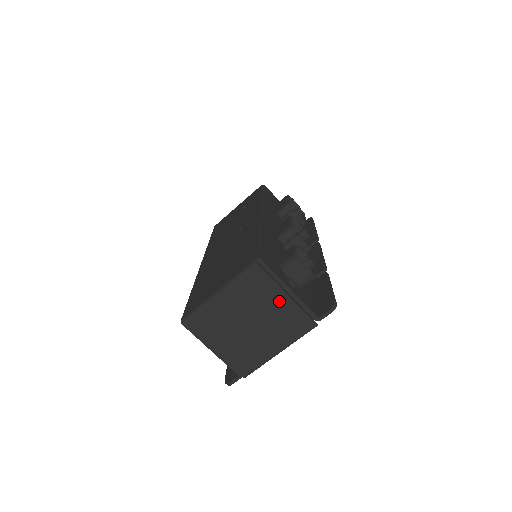
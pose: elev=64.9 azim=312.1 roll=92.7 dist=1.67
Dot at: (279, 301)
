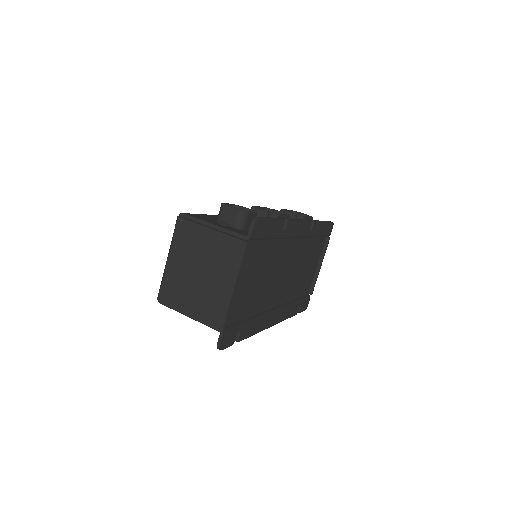
Dot at: (208, 238)
